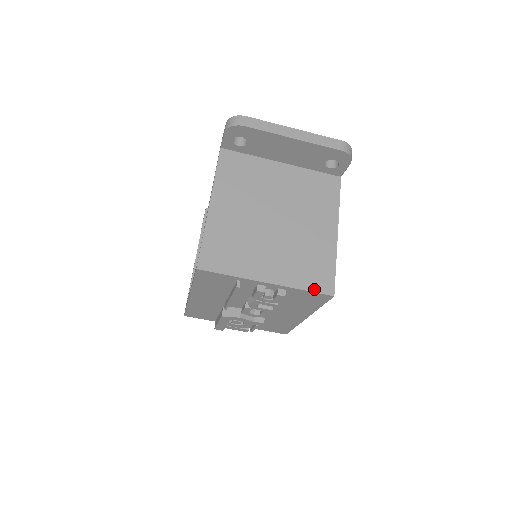
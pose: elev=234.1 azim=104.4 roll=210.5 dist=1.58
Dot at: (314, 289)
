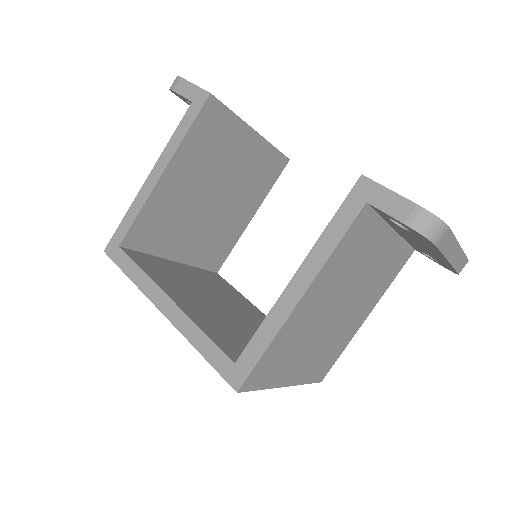
Dot at: (314, 380)
